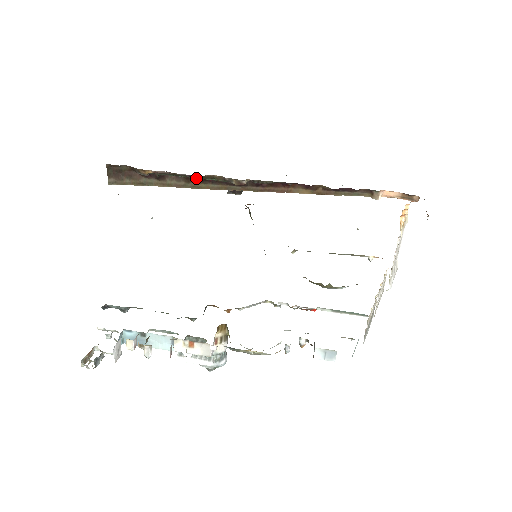
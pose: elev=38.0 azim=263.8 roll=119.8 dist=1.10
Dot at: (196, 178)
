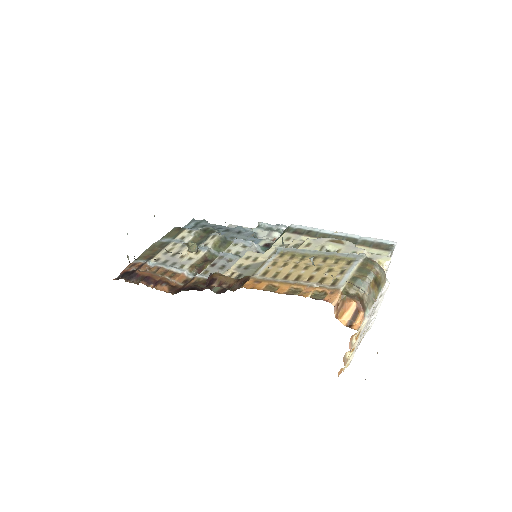
Dot at: occluded
